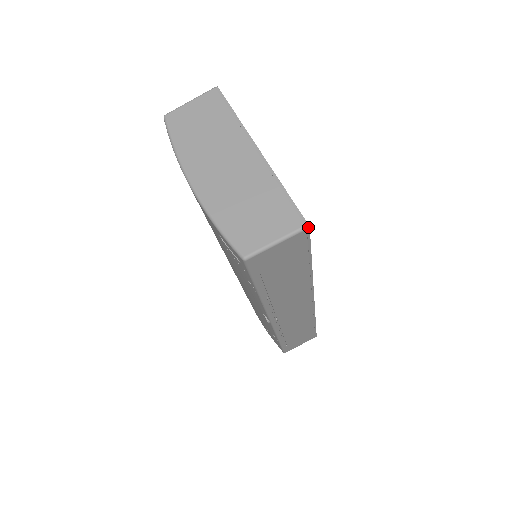
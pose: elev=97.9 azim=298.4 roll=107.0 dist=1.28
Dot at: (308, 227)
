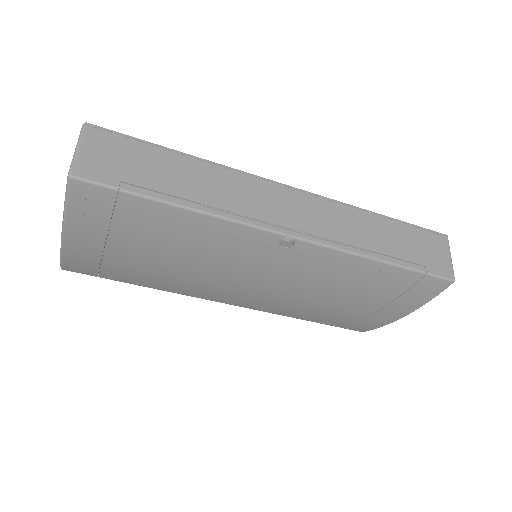
Dot at: (85, 124)
